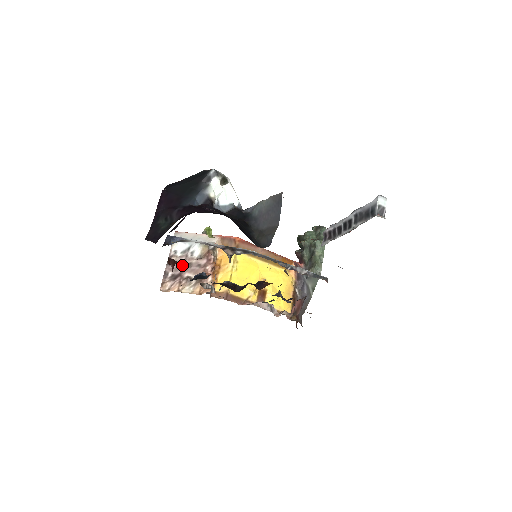
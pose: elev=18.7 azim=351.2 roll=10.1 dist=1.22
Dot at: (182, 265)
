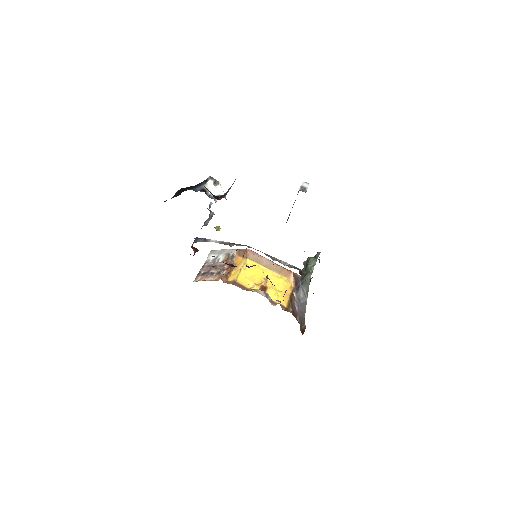
Dot at: (210, 267)
